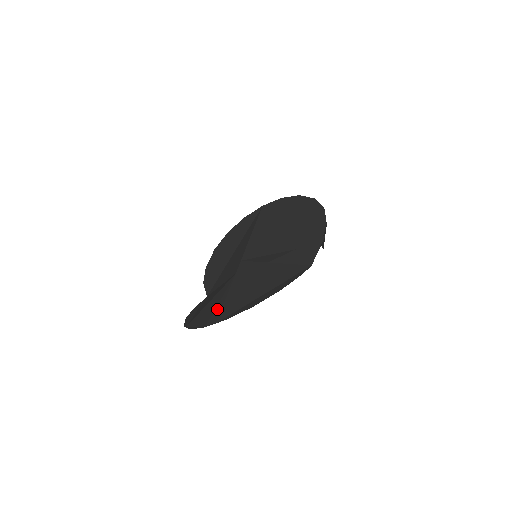
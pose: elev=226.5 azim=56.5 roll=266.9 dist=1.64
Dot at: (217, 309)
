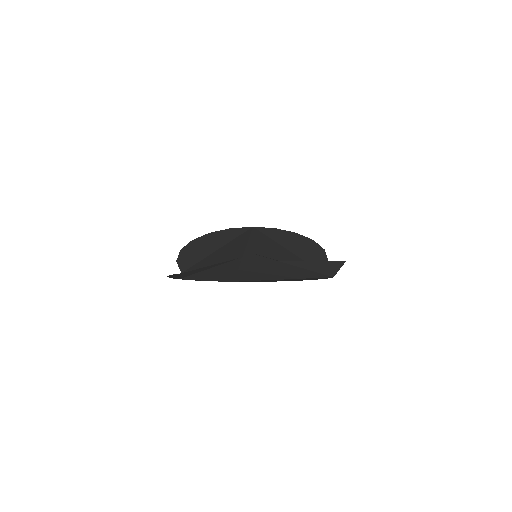
Dot at: (230, 273)
